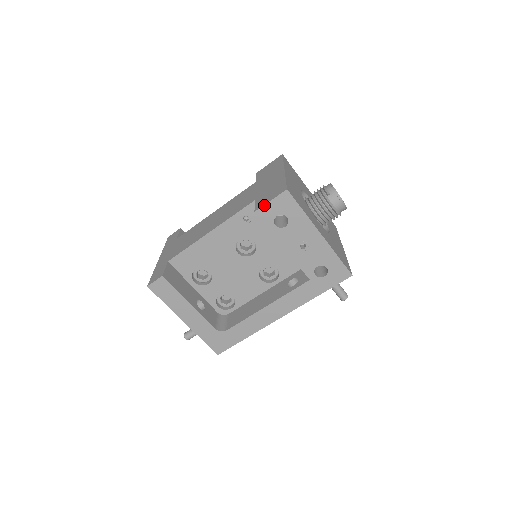
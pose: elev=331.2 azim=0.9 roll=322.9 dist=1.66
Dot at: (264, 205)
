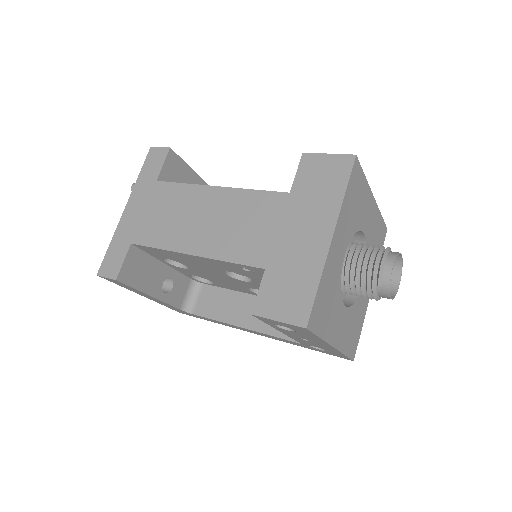
Dot at: (267, 318)
